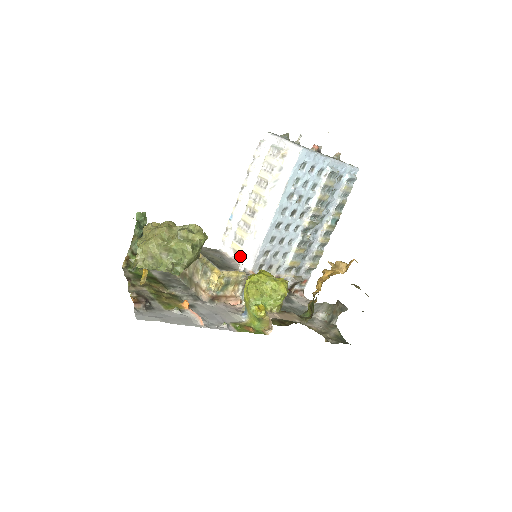
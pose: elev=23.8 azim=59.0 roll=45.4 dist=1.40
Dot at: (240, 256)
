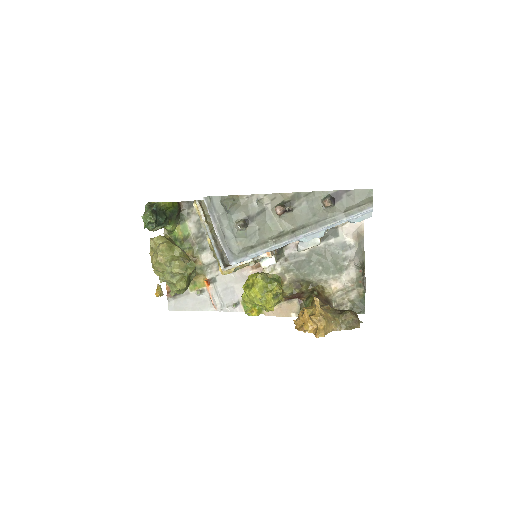
Dot at: occluded
